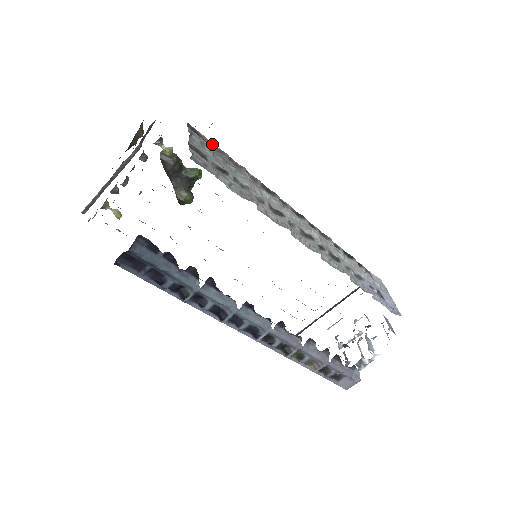
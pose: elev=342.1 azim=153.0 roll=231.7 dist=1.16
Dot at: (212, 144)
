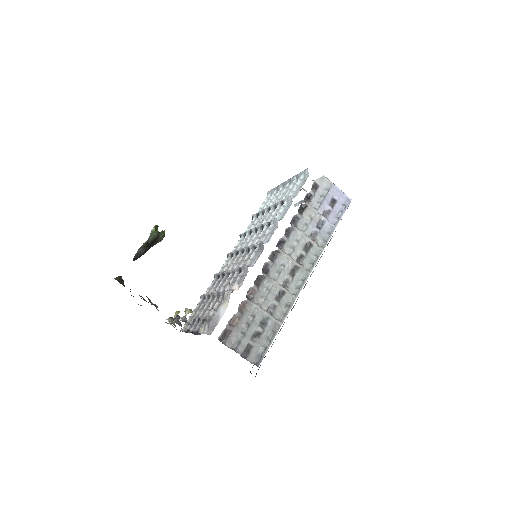
Dot at: (230, 322)
